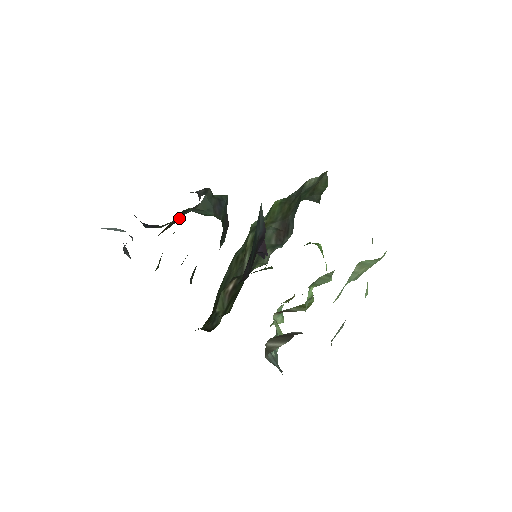
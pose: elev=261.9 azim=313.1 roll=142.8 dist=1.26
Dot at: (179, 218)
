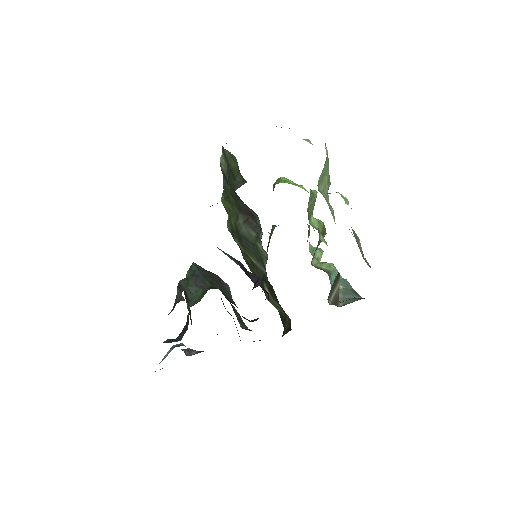
Dot at: occluded
